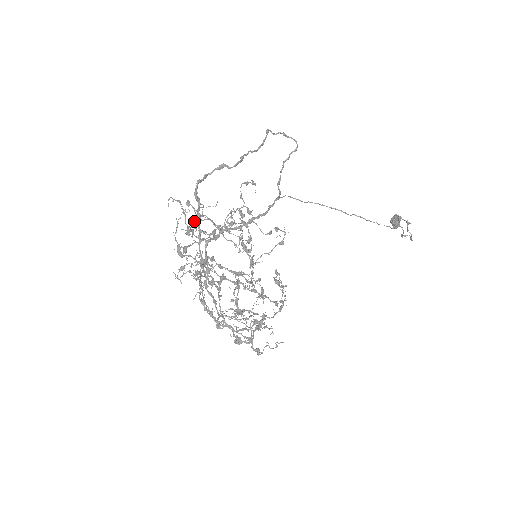
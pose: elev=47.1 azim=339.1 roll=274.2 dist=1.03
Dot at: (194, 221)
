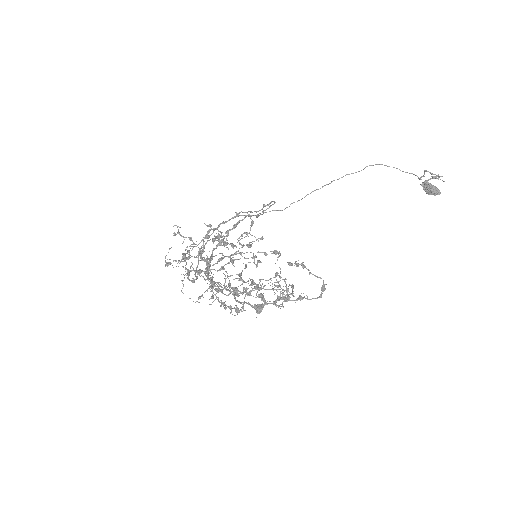
Dot at: (187, 257)
